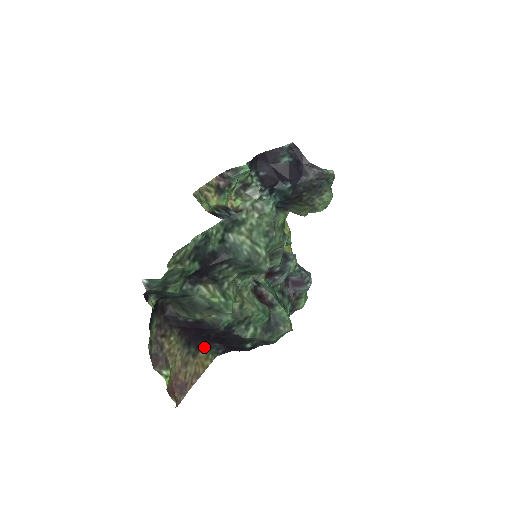
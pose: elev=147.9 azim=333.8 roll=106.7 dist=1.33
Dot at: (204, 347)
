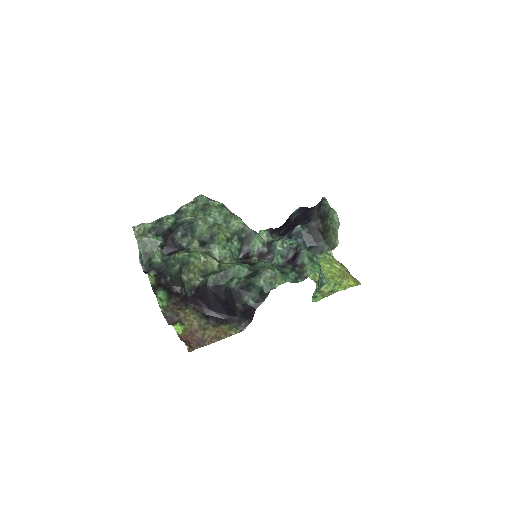
Dot at: (226, 322)
